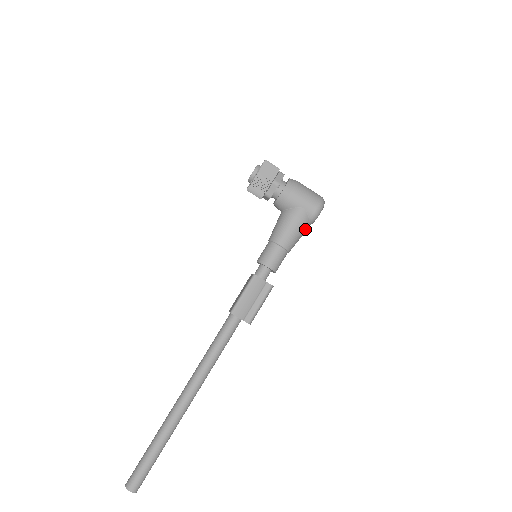
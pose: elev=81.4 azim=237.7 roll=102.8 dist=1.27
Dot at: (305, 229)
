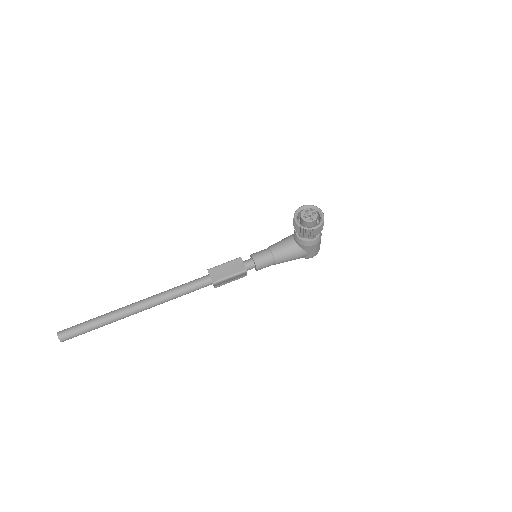
Dot at: occluded
